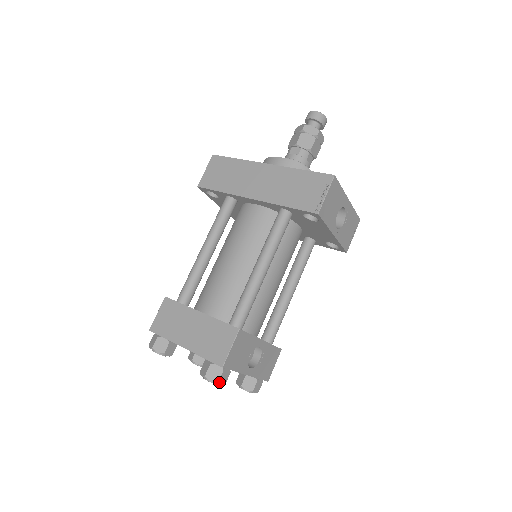
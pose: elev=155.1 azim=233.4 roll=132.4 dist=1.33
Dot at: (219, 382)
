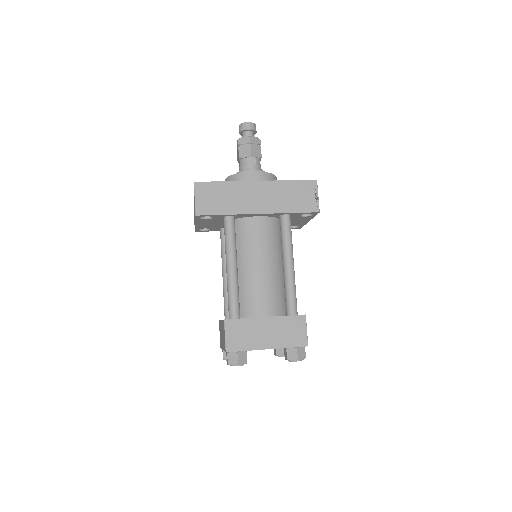
Dot at: (305, 357)
